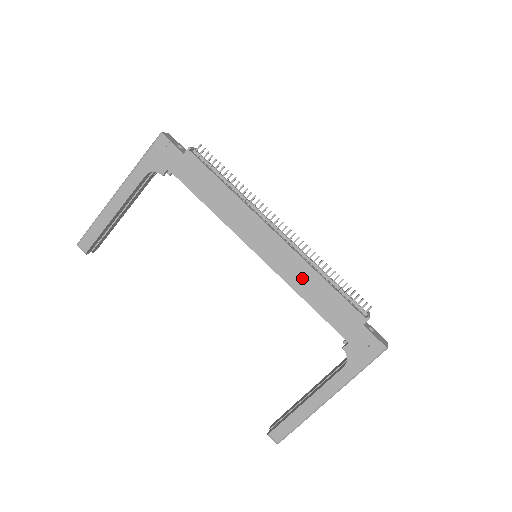
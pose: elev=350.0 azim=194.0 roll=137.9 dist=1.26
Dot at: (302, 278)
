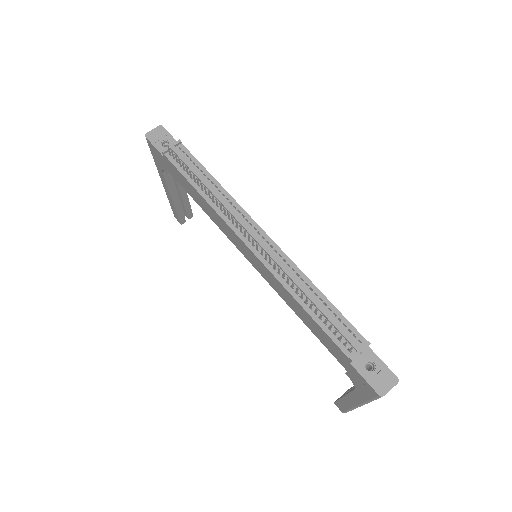
Dot at: (285, 295)
